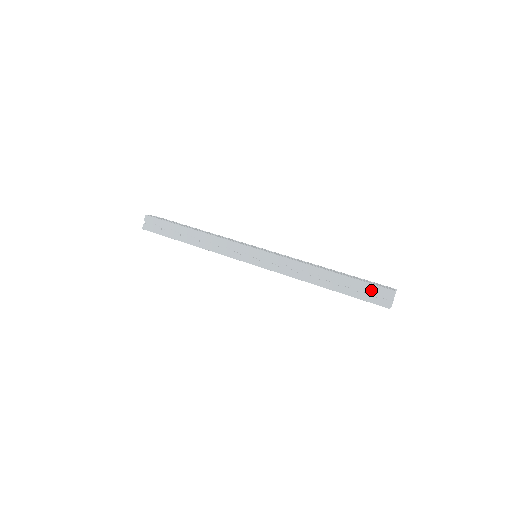
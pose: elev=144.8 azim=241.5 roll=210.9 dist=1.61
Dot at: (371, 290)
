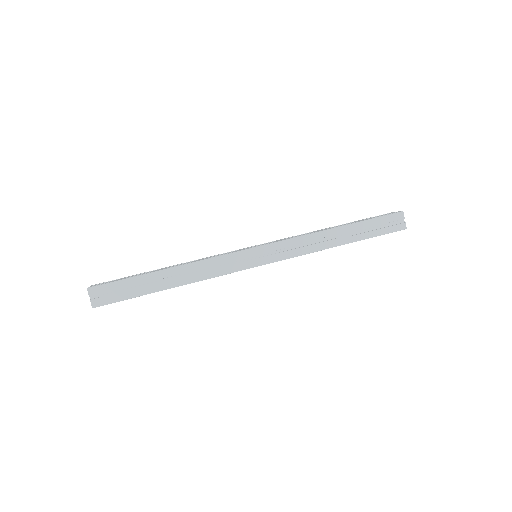
Dot at: (385, 222)
